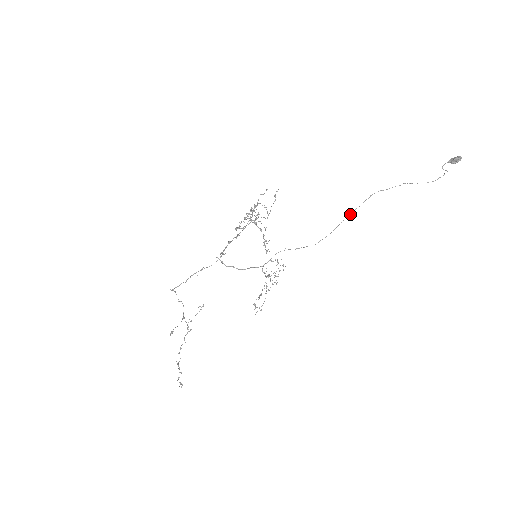
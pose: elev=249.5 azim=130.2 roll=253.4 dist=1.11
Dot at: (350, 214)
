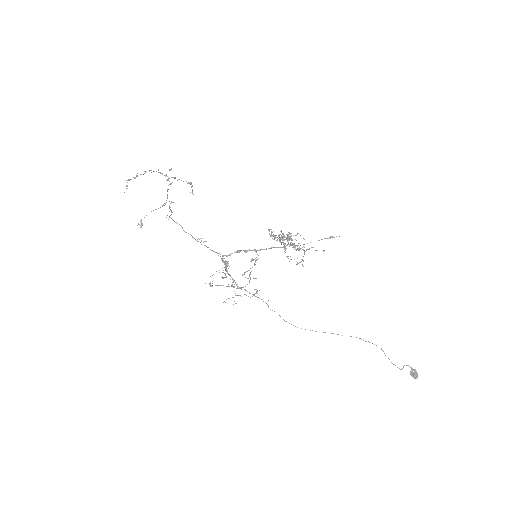
Dot at: occluded
